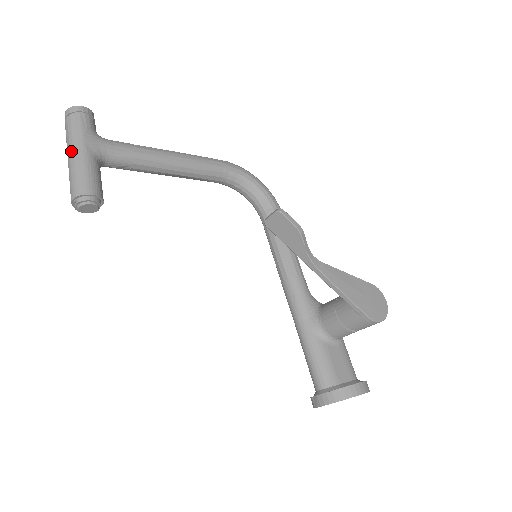
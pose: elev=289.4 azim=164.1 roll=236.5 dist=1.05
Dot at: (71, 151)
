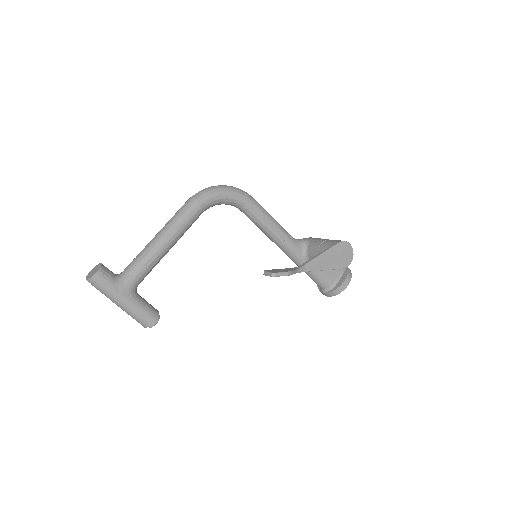
Dot at: (118, 305)
